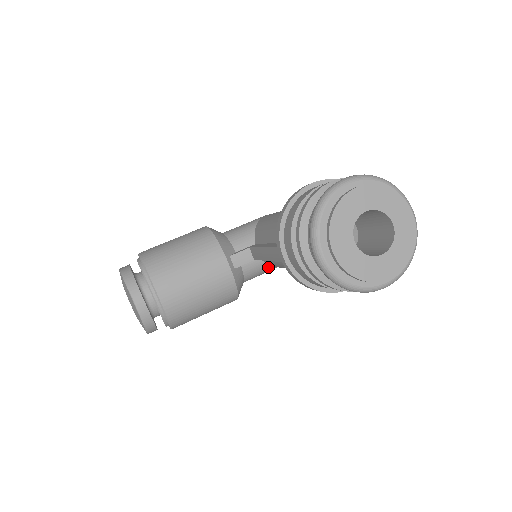
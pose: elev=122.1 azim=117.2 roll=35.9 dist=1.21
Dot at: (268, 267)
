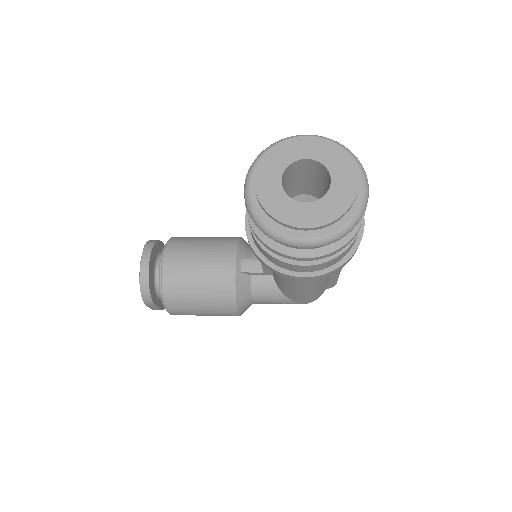
Dot at: (279, 292)
